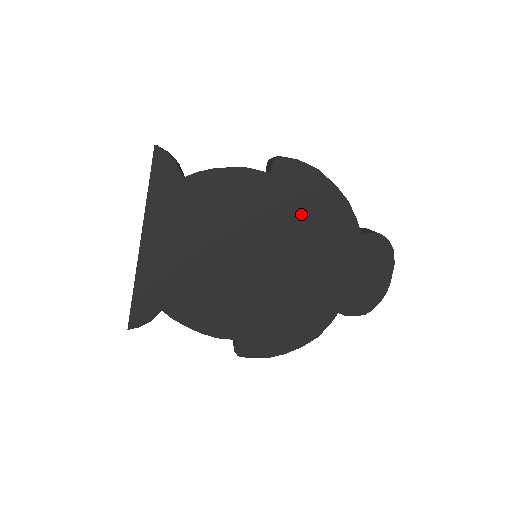
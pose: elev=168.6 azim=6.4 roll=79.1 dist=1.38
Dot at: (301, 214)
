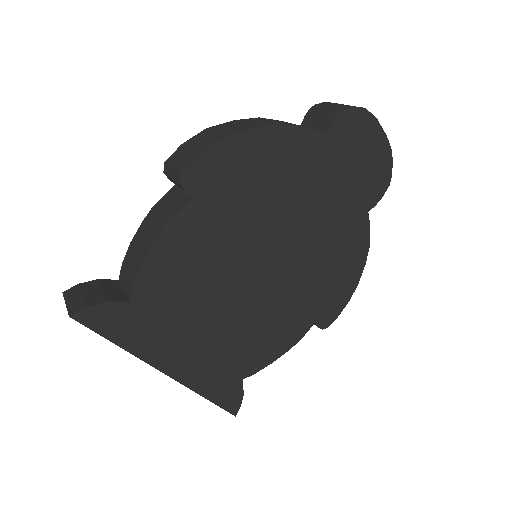
Dot at: (258, 190)
